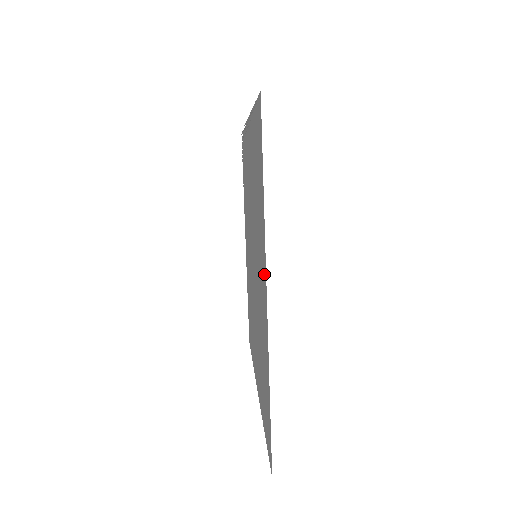
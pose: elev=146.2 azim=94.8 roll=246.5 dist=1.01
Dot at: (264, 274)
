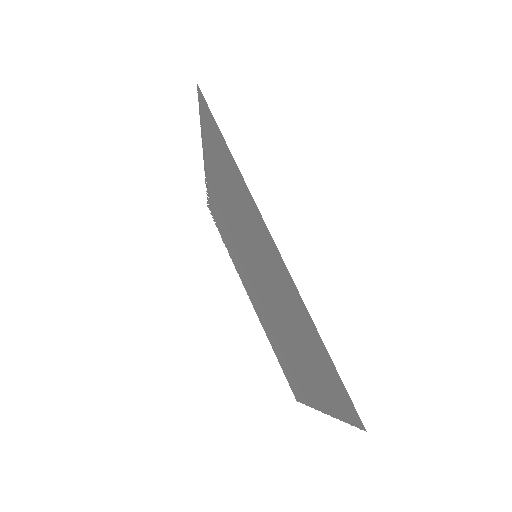
Dot at: (262, 226)
